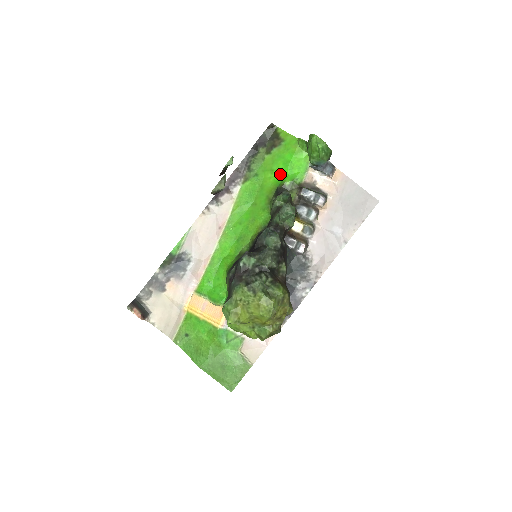
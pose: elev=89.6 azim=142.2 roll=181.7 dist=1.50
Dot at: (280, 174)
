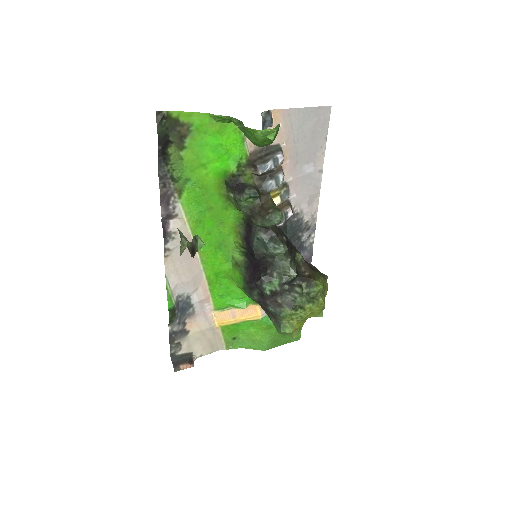
Dot at: (217, 165)
